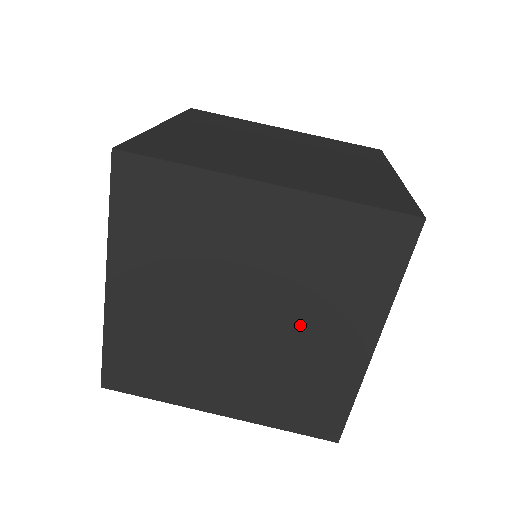
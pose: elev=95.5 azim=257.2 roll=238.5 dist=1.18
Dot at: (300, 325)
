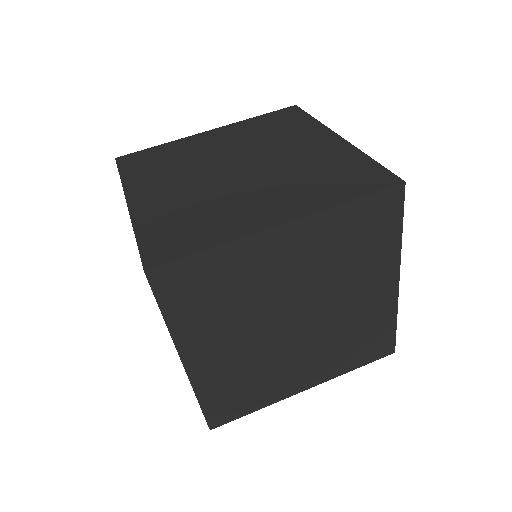
Dot at: (342, 300)
